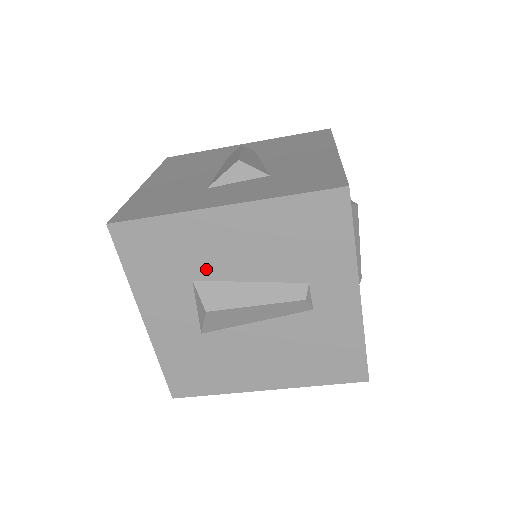
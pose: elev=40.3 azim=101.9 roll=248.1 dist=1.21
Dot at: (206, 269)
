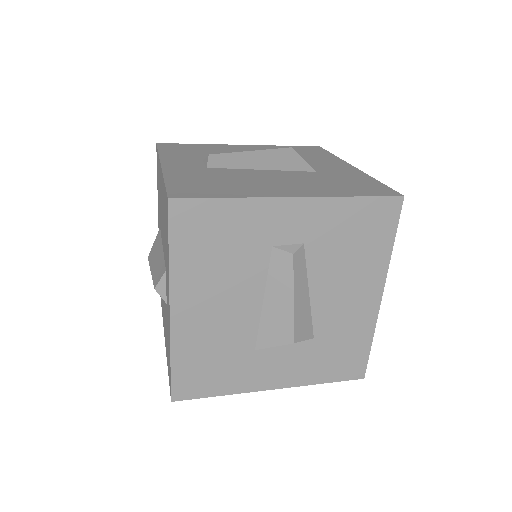
Dot at: occluded
